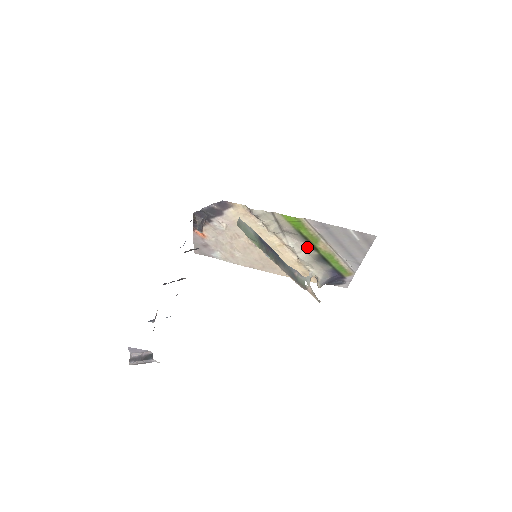
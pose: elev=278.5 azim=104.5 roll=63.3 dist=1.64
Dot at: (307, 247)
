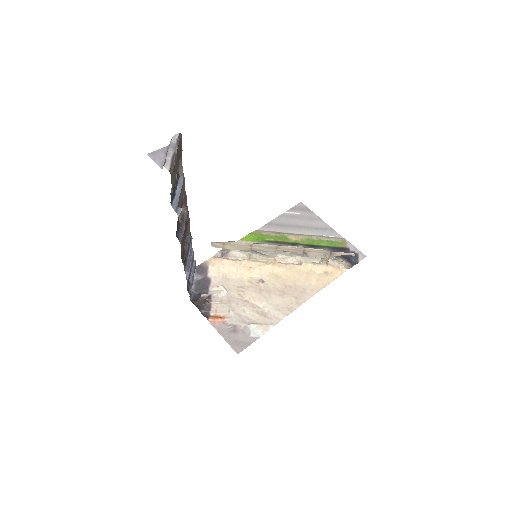
Dot at: occluded
